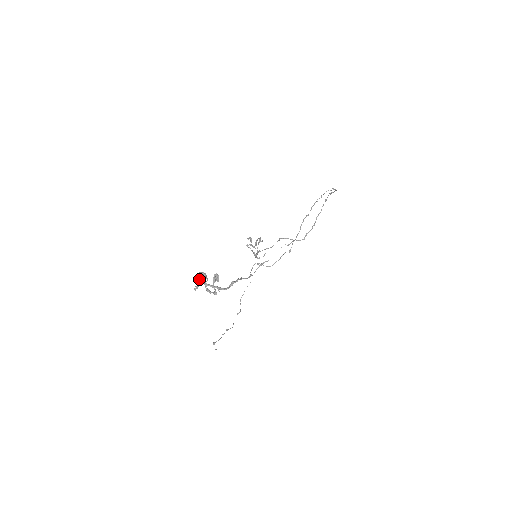
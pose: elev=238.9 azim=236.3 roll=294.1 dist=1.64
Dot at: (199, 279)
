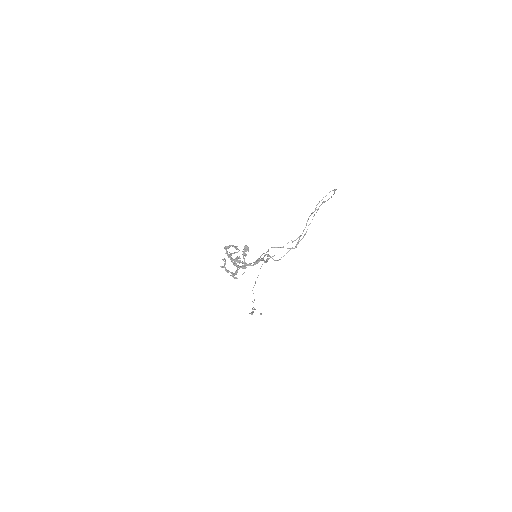
Dot at: (225, 253)
